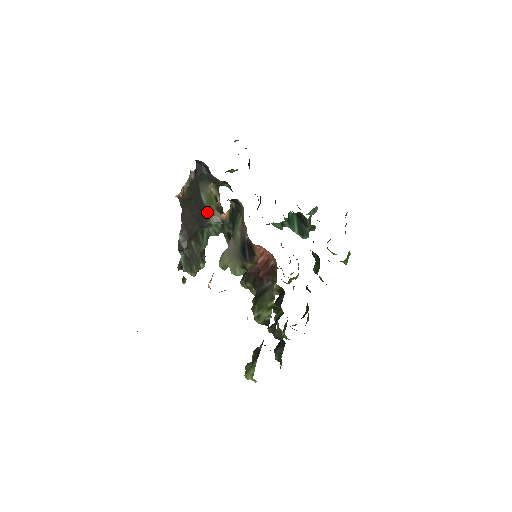
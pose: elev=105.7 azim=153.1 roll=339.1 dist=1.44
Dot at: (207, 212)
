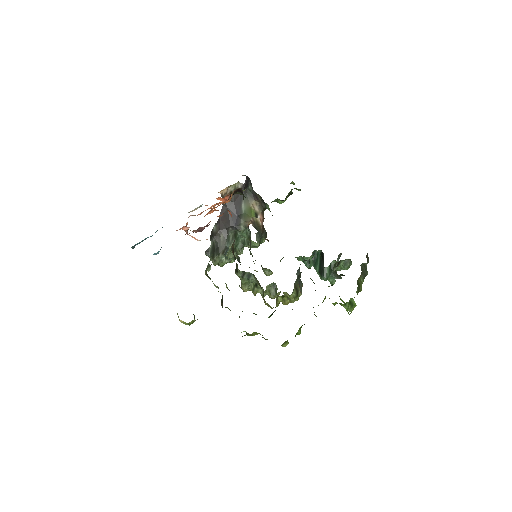
Dot at: (242, 218)
